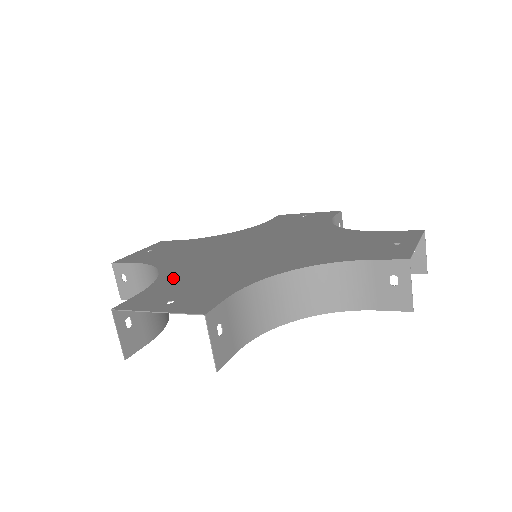
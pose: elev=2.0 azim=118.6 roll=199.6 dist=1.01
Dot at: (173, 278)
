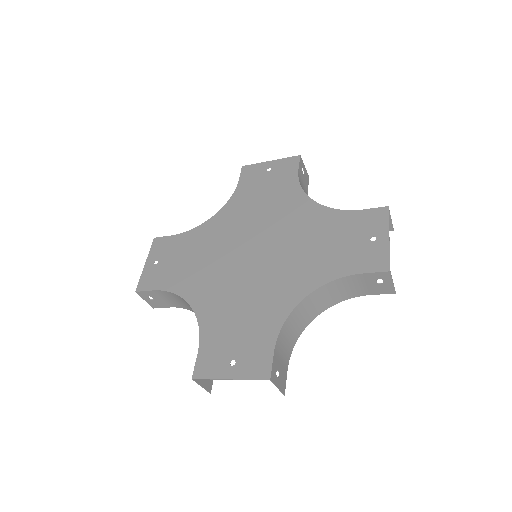
Dot at: (212, 320)
